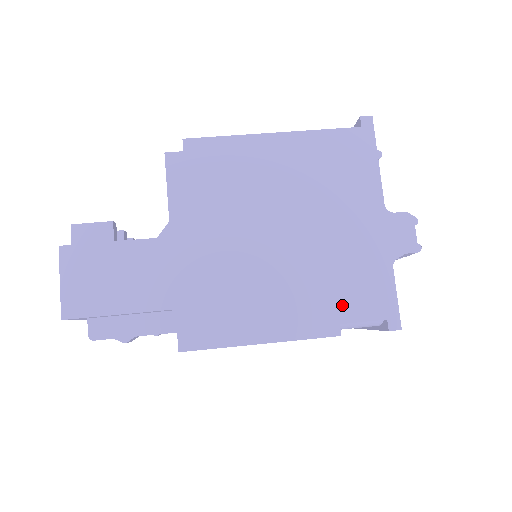
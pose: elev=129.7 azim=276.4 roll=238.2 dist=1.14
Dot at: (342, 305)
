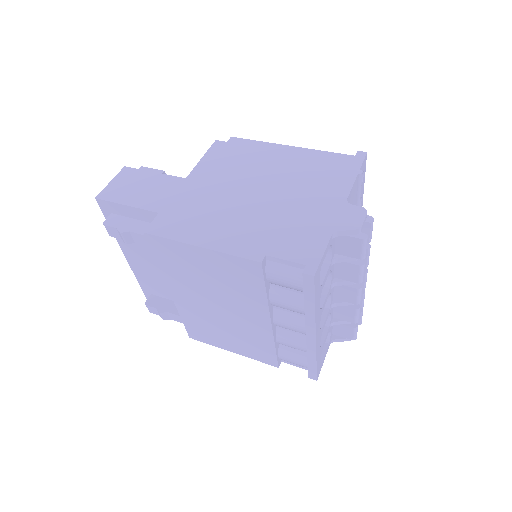
Dot at: (275, 244)
